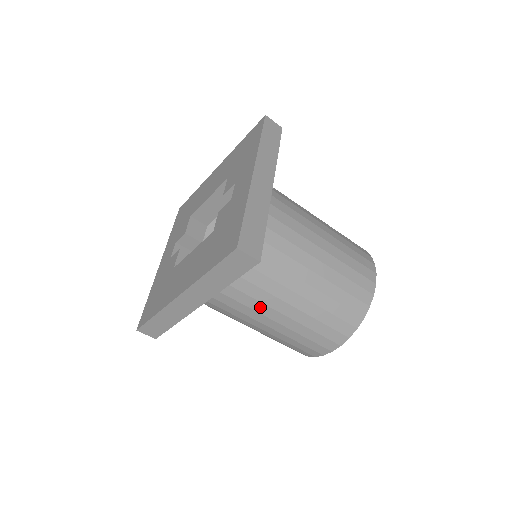
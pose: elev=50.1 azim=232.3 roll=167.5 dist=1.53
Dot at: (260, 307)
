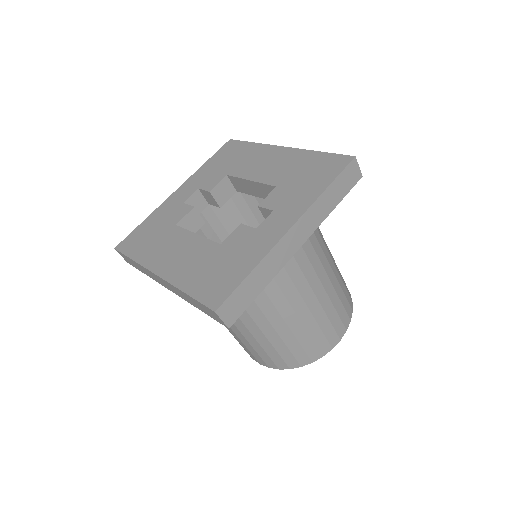
Dot at: occluded
